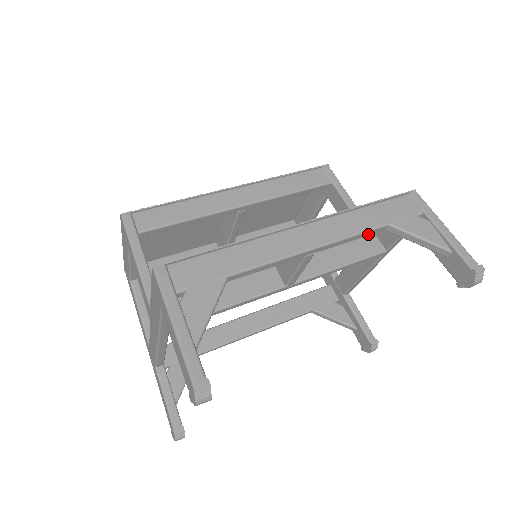
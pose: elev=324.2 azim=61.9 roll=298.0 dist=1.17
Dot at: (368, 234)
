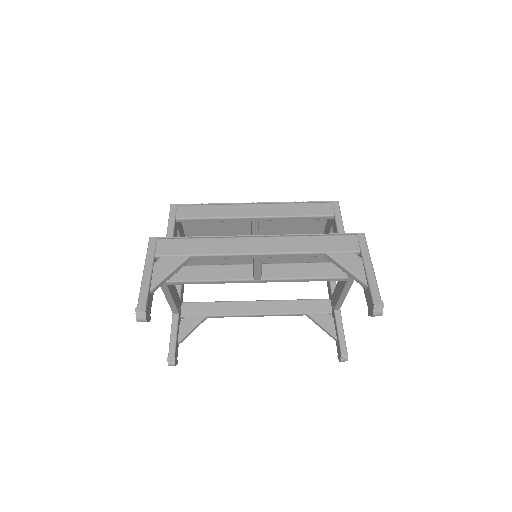
Dot at: (308, 256)
